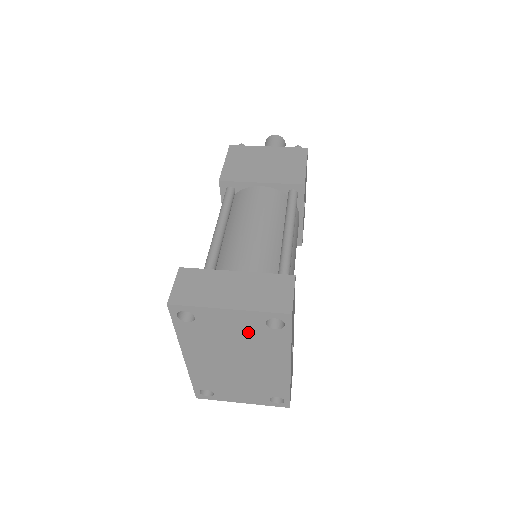
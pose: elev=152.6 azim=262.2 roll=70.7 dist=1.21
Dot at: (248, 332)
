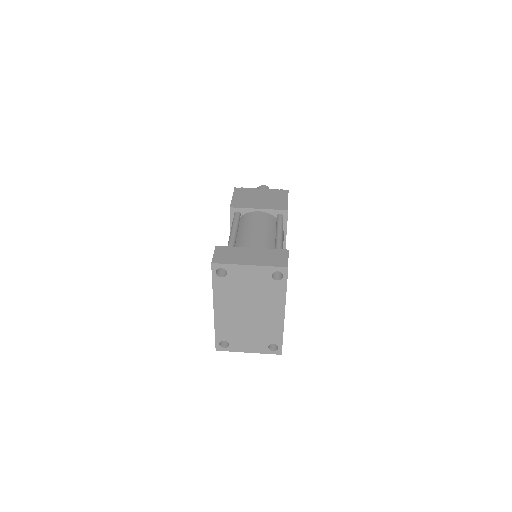
Dot at: (260, 284)
